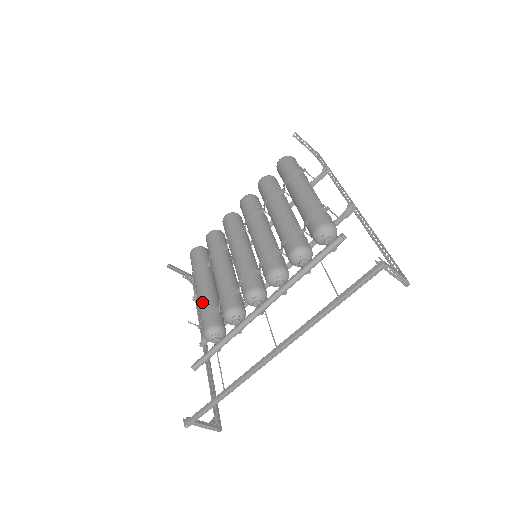
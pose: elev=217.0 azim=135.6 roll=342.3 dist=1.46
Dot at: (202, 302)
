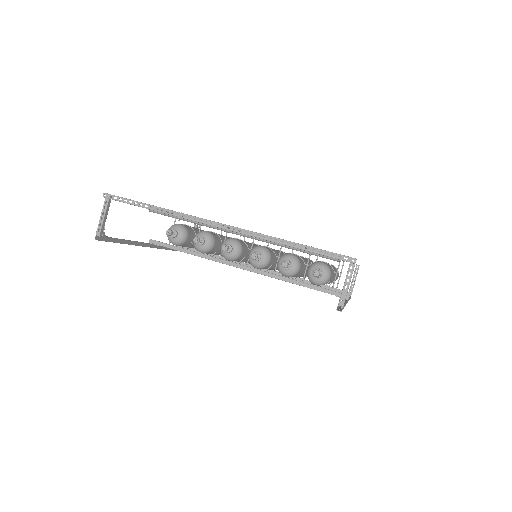
Dot at: occluded
